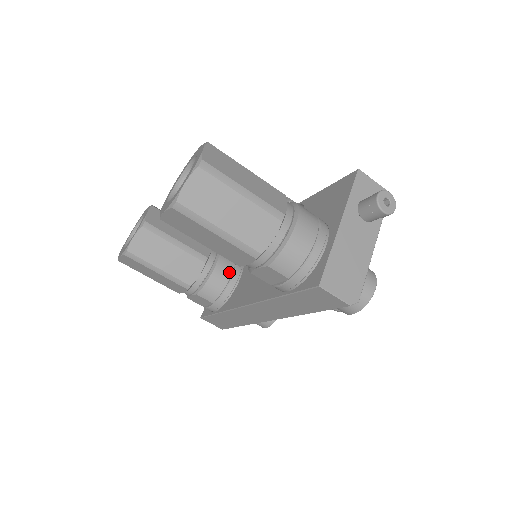
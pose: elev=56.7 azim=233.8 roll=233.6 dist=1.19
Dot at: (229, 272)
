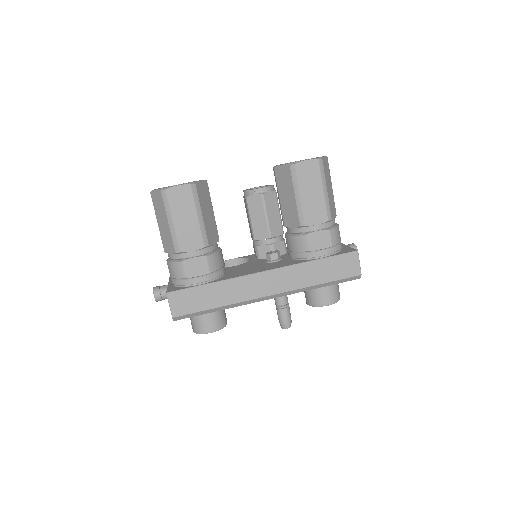
Dot at: occluded
